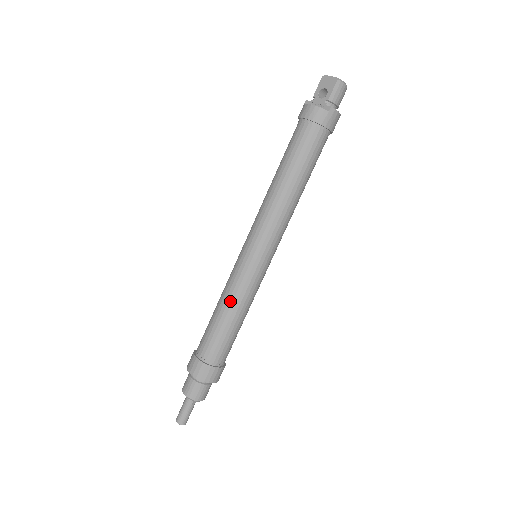
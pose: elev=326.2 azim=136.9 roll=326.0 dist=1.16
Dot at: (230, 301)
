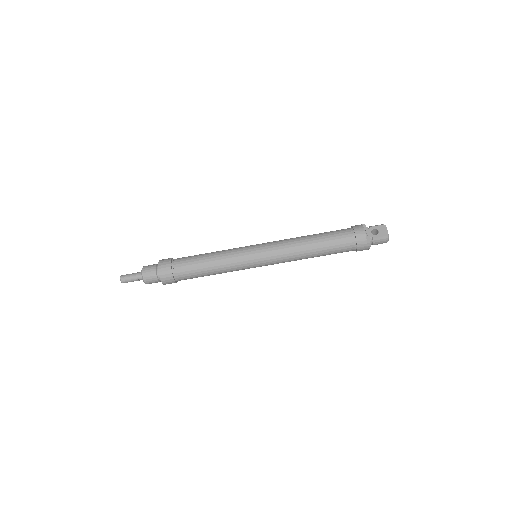
Dot at: (220, 261)
